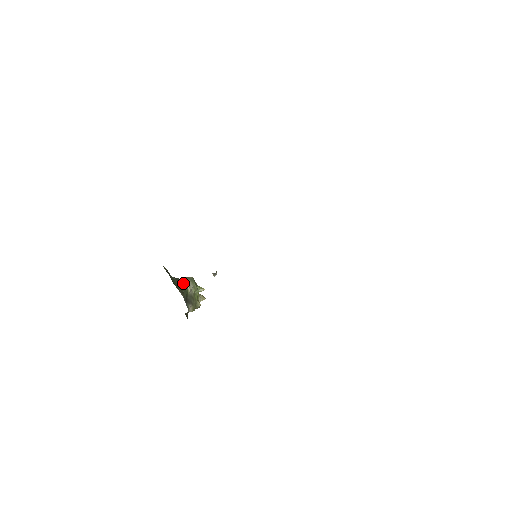
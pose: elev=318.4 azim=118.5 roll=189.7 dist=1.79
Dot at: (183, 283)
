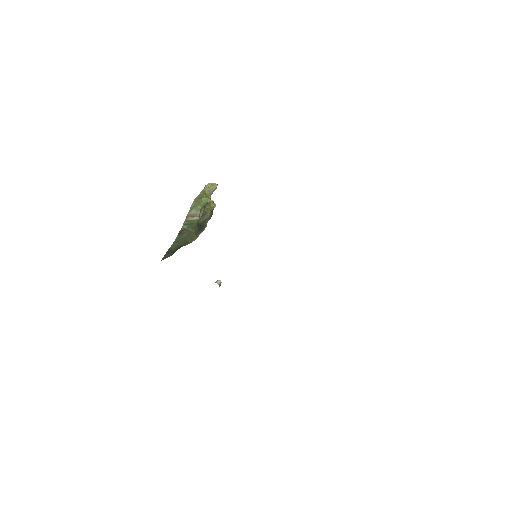
Dot at: (188, 223)
